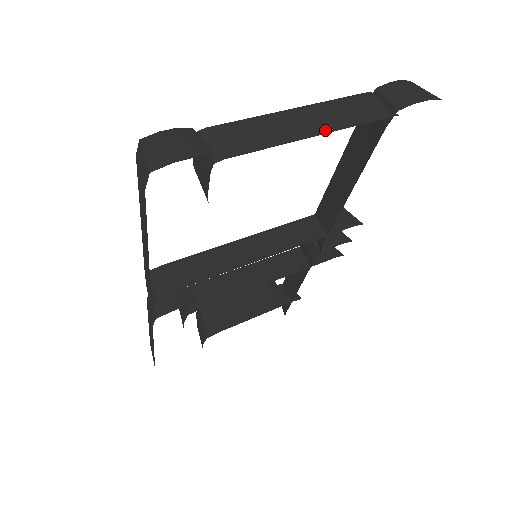
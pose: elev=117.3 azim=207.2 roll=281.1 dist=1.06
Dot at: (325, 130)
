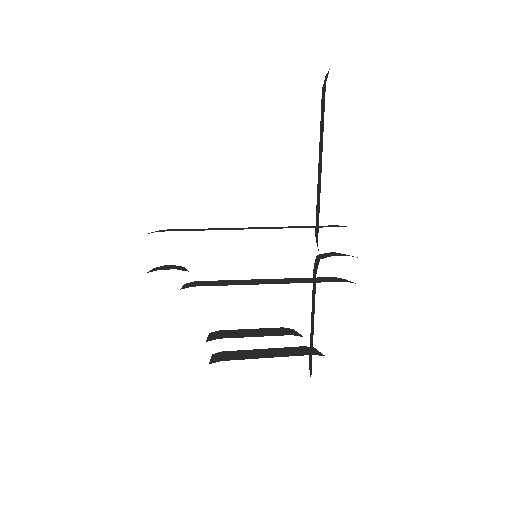
Dot at: occluded
